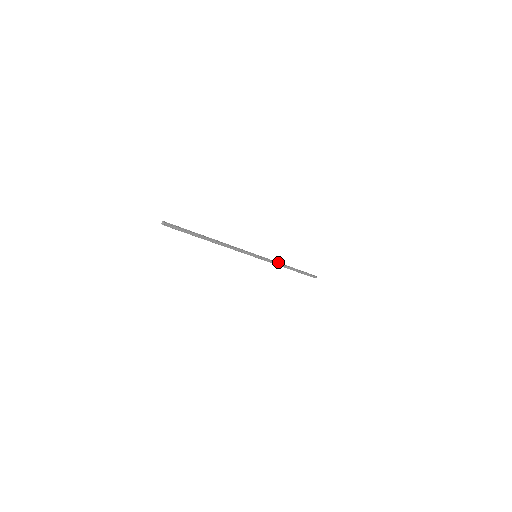
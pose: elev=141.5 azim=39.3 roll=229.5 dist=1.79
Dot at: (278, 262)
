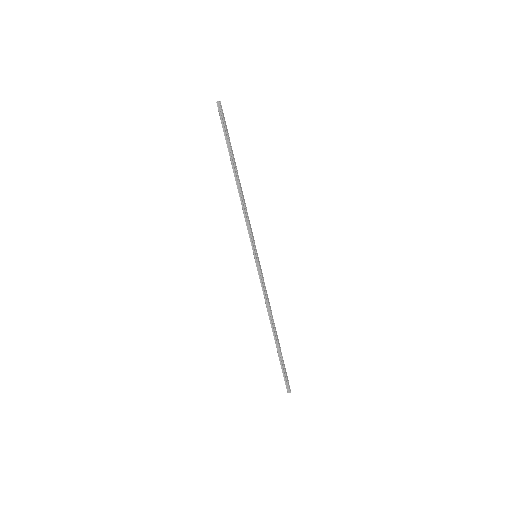
Dot at: (266, 302)
